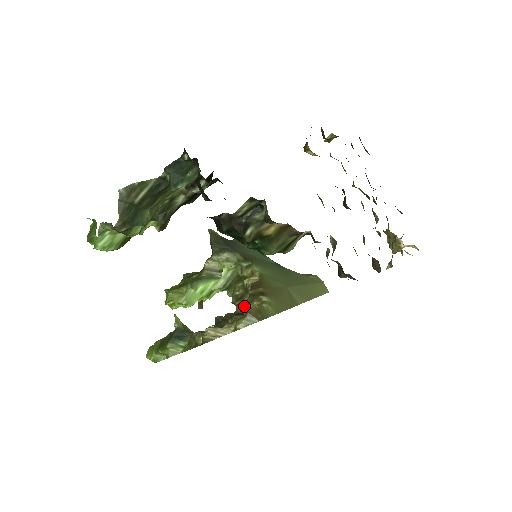
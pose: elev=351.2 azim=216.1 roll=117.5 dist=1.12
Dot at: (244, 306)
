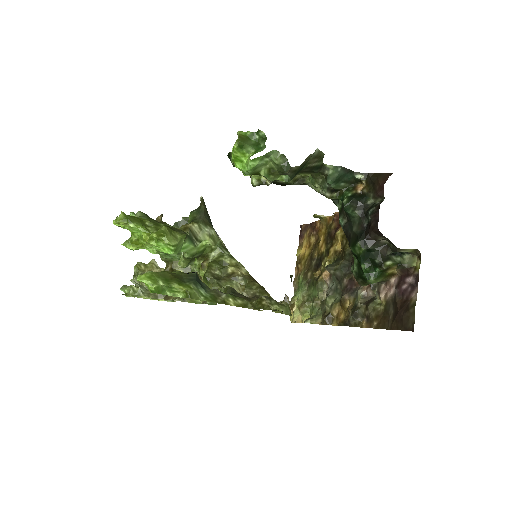
Dot at: (288, 297)
